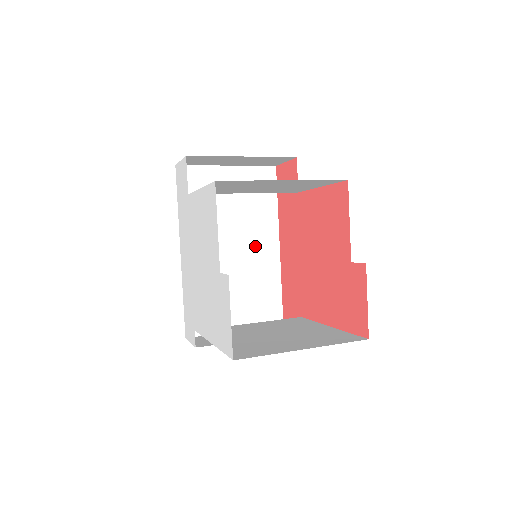
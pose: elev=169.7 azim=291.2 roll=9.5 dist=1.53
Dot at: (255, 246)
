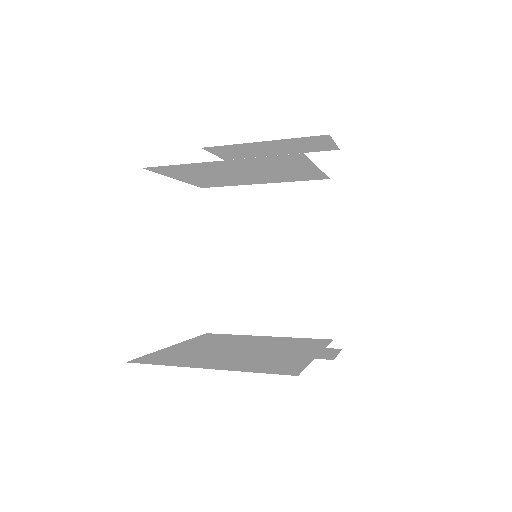
Dot at: (309, 248)
